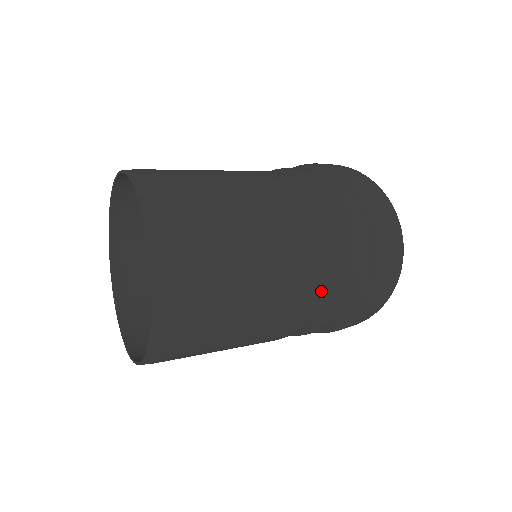
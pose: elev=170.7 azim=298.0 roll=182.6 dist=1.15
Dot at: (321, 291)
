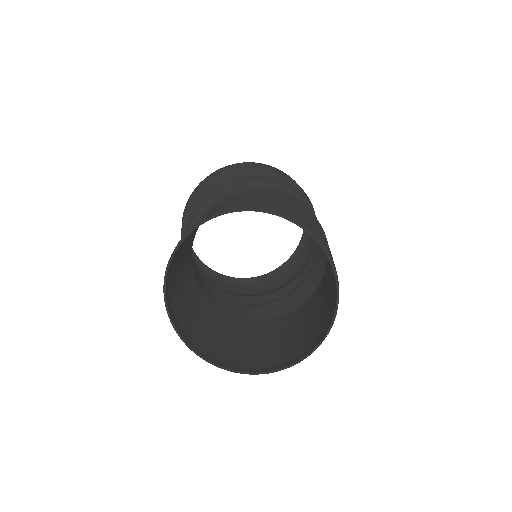
Dot at: (302, 300)
